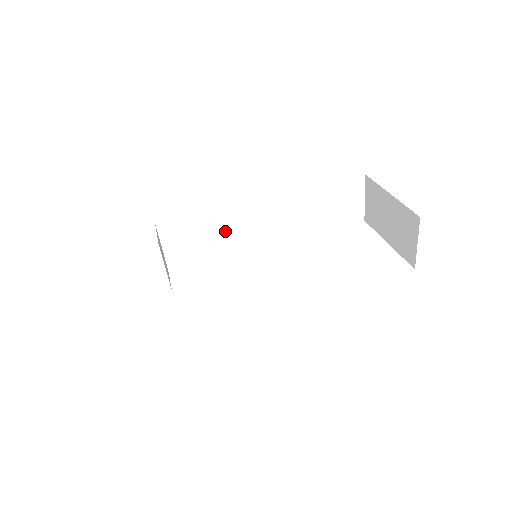
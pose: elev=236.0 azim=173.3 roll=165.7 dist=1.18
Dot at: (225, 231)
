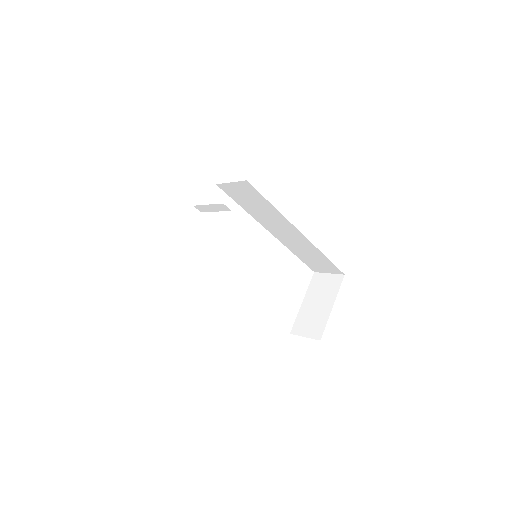
Dot at: (265, 214)
